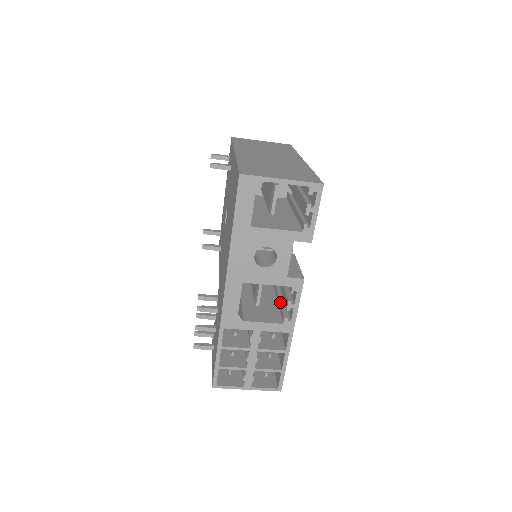
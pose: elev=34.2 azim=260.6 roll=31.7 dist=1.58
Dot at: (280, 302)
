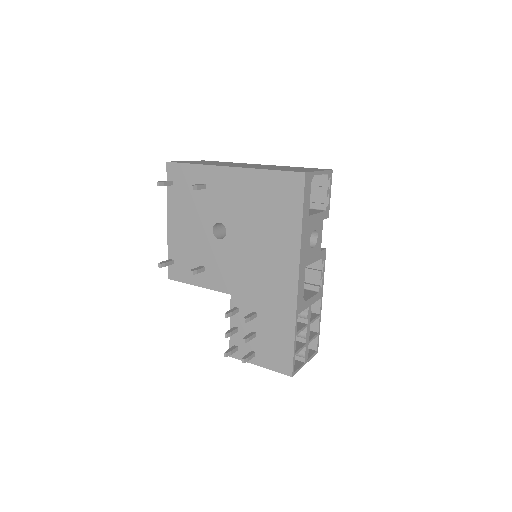
Dot at: occluded
